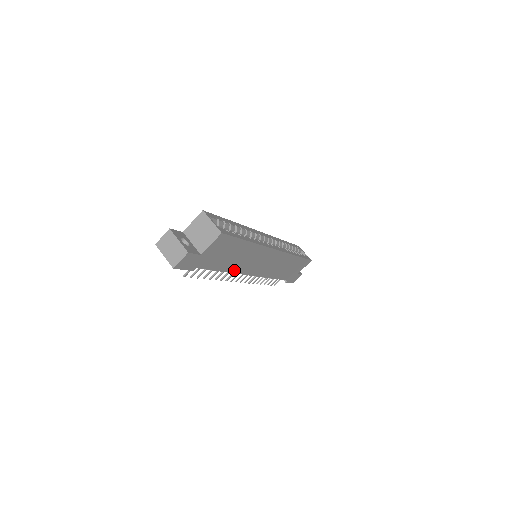
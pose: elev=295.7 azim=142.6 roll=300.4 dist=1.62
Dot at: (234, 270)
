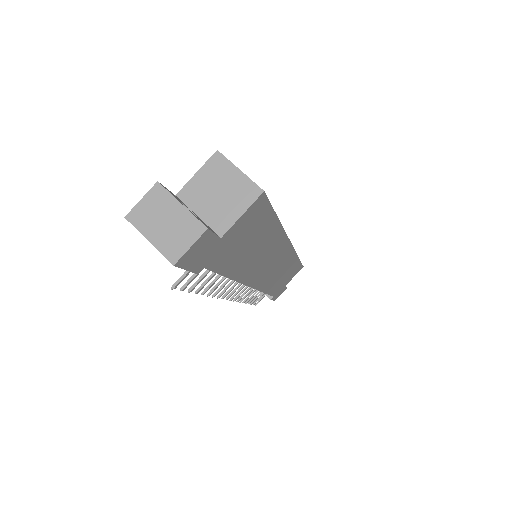
Dot at: (240, 276)
